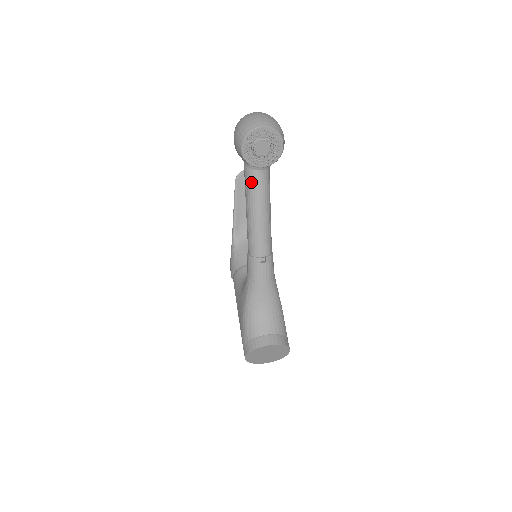
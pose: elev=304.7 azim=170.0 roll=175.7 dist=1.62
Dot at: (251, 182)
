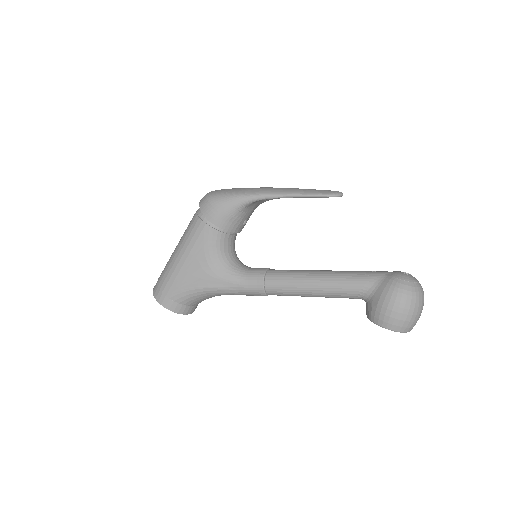
Dot at: (347, 297)
